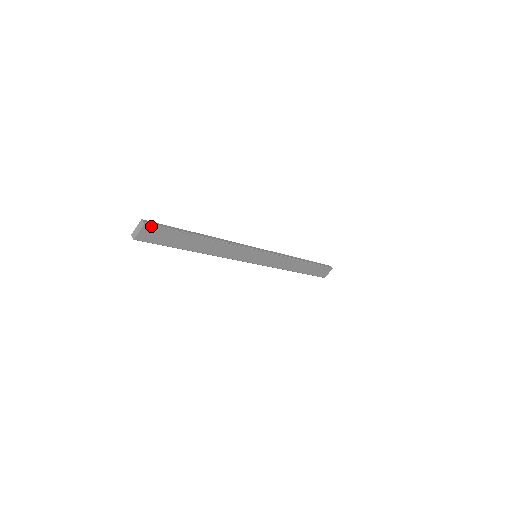
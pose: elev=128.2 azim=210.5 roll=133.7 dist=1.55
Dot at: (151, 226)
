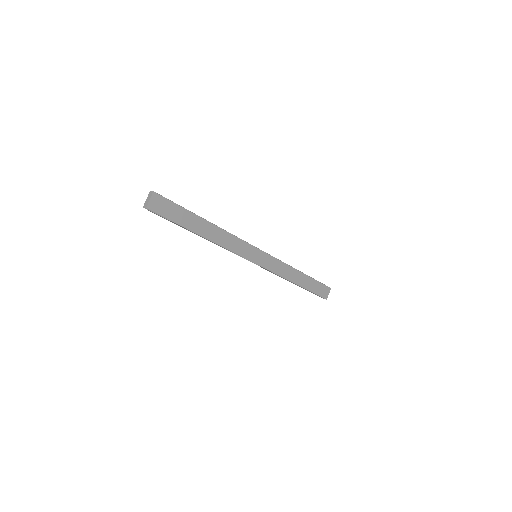
Dot at: (159, 195)
